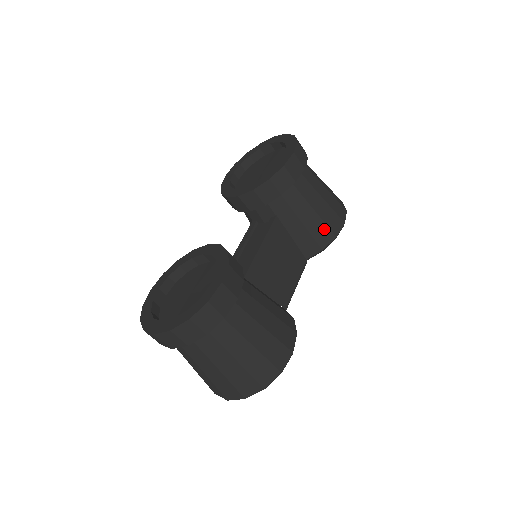
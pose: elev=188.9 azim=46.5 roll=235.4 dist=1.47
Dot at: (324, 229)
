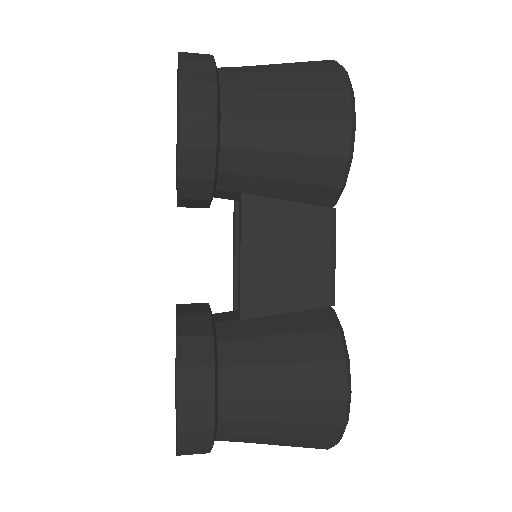
Dot at: (320, 162)
